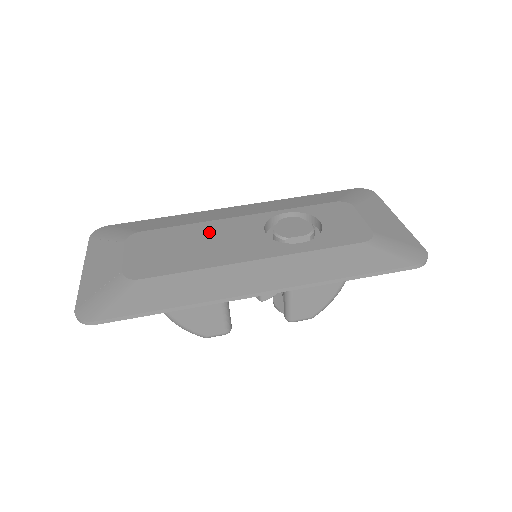
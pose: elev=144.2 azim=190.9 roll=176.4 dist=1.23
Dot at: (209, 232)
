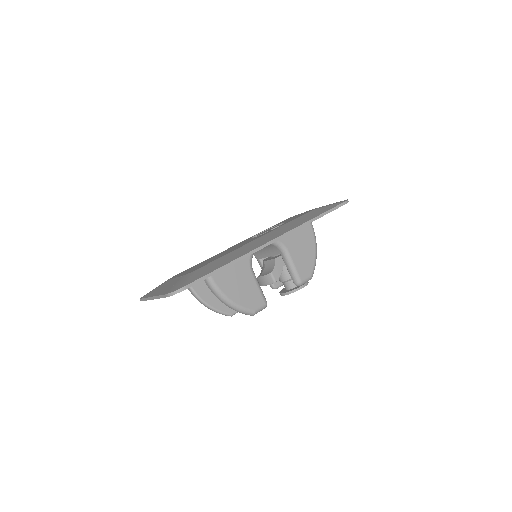
Dot at: occluded
